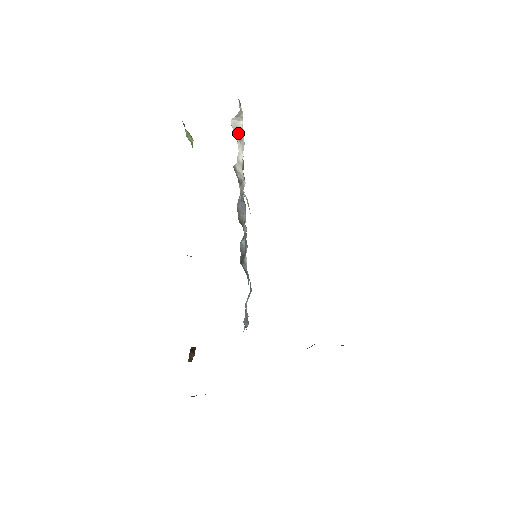
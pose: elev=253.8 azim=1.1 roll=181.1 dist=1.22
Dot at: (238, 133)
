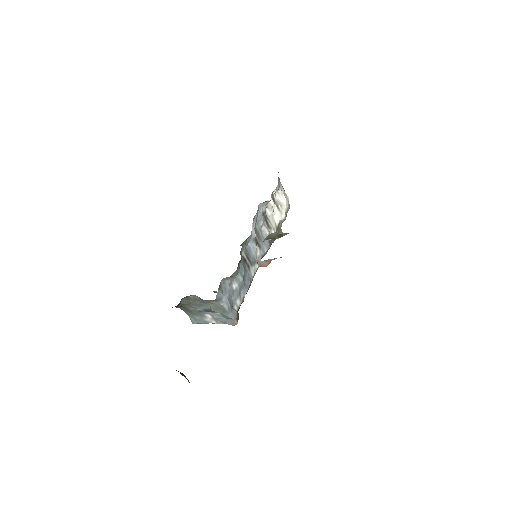
Dot at: (278, 205)
